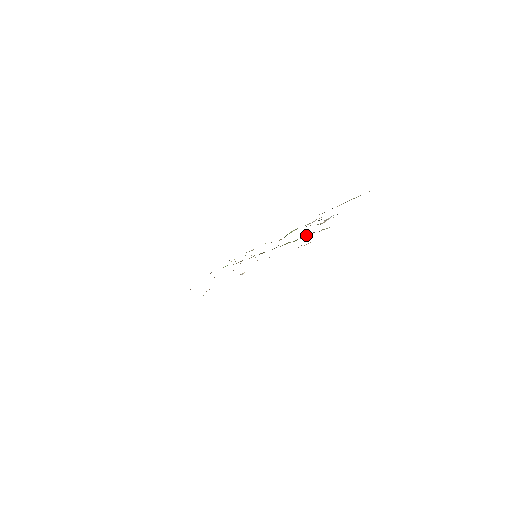
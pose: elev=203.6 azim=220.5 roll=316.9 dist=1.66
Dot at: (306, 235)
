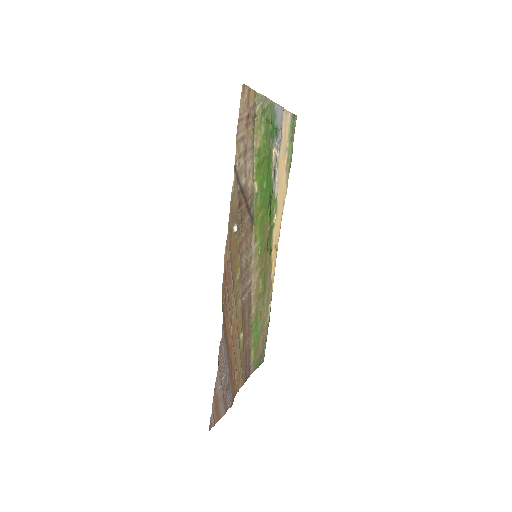
Dot at: (254, 133)
